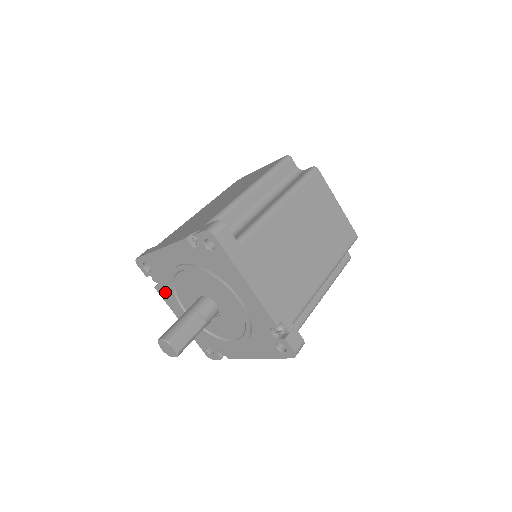
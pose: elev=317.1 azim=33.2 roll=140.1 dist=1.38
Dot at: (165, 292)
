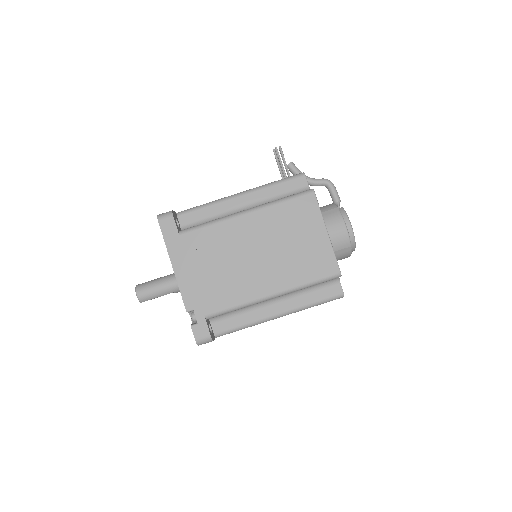
Dot at: occluded
